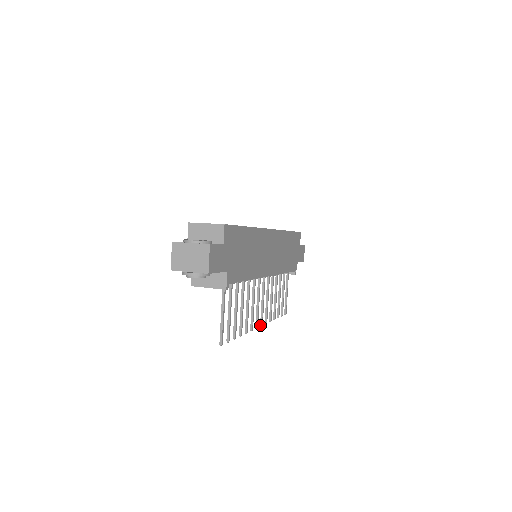
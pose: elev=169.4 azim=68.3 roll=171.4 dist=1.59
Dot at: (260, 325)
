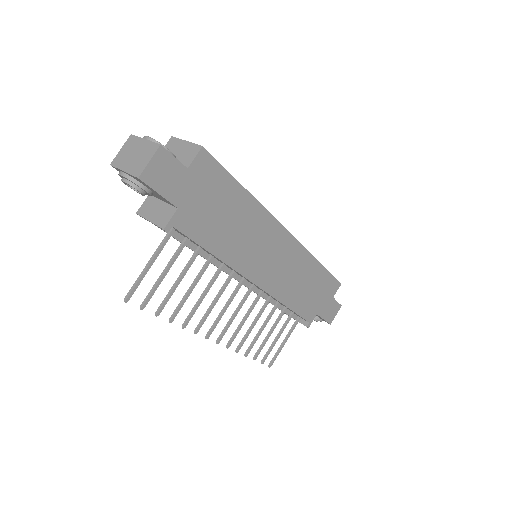
Dot at: (216, 341)
